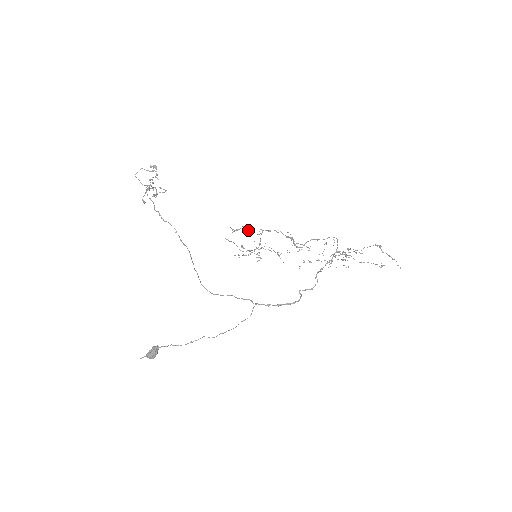
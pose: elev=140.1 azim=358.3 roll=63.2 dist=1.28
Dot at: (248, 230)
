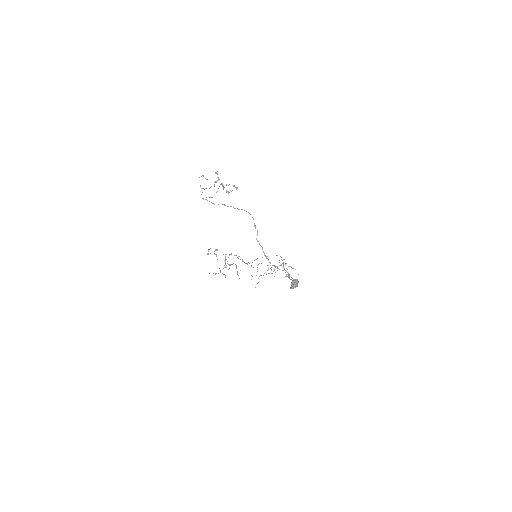
Dot at: occluded
